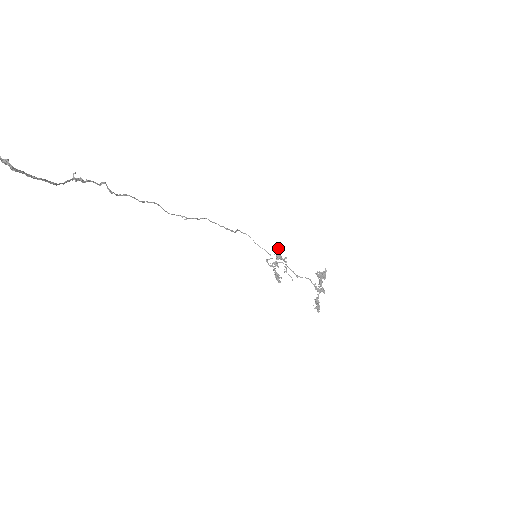
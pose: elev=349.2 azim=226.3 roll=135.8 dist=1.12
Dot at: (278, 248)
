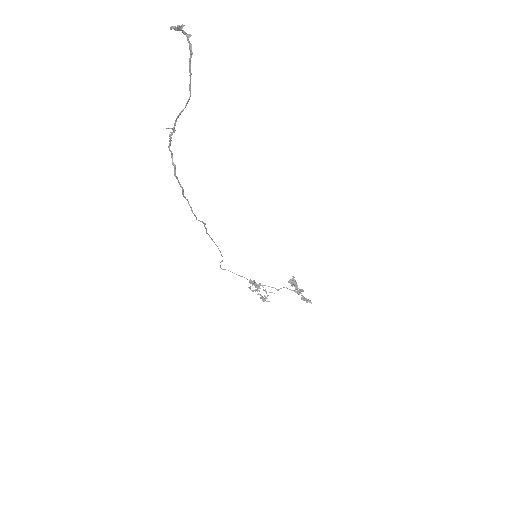
Dot at: (250, 279)
